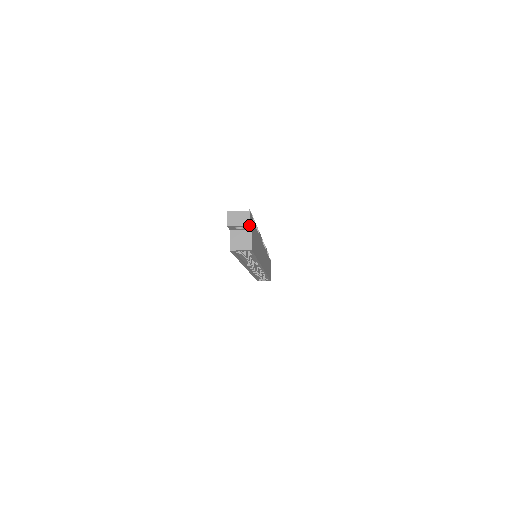
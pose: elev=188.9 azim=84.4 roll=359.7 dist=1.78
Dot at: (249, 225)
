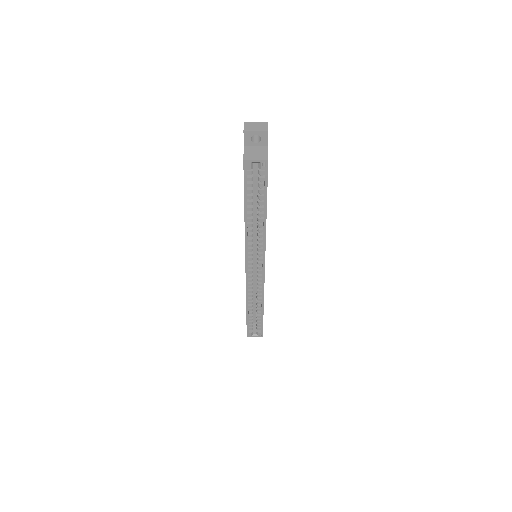
Dot at: (267, 131)
